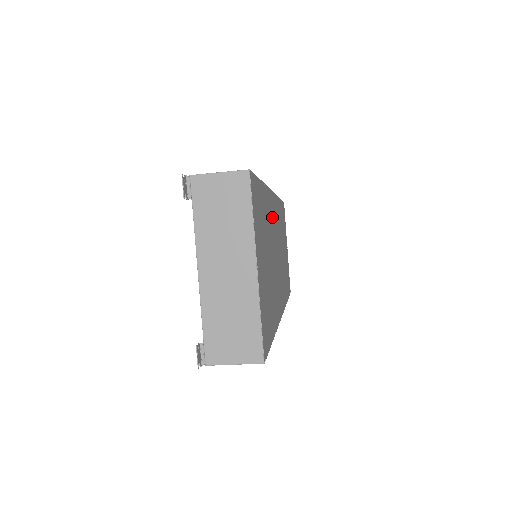
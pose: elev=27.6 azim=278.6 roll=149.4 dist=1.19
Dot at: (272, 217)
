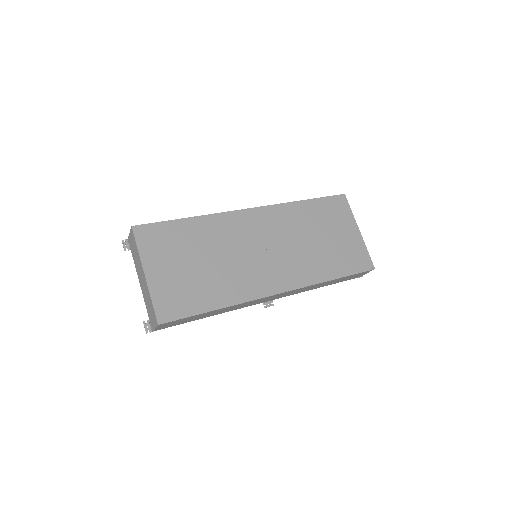
Dot at: (238, 229)
